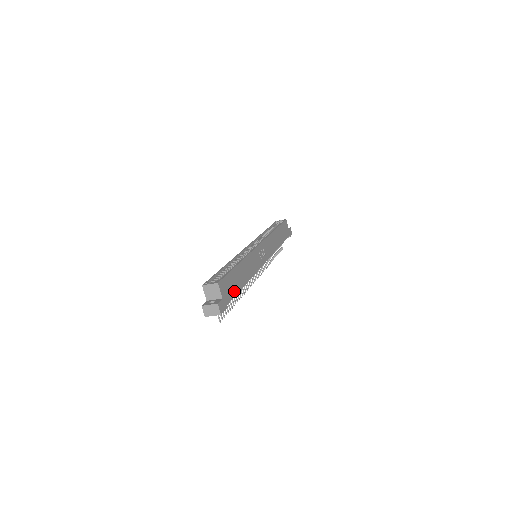
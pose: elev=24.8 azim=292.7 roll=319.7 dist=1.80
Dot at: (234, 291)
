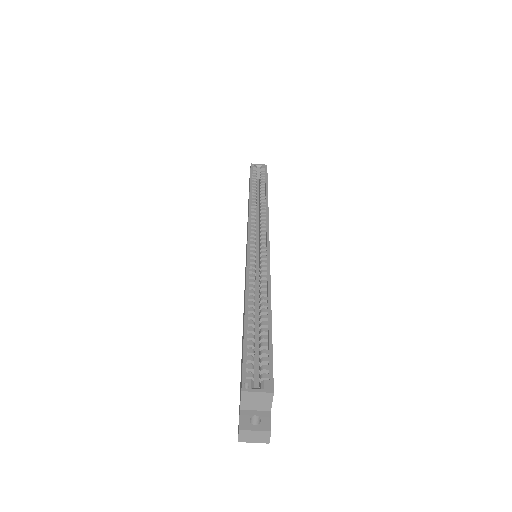
Dot at: occluded
